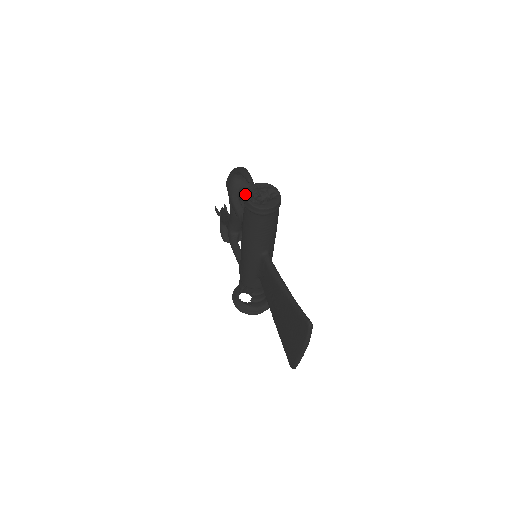
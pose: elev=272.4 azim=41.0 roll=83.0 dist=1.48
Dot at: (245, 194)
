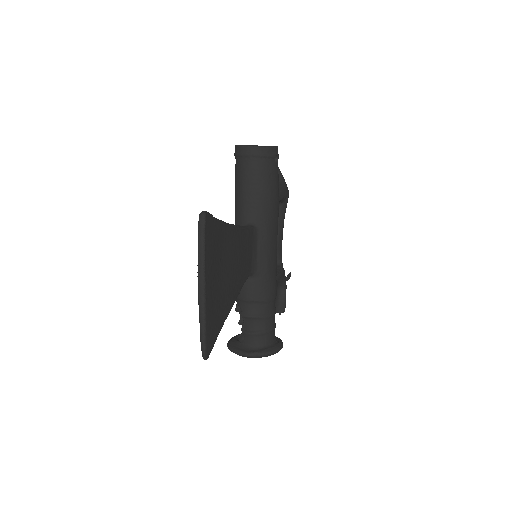
Dot at: occluded
